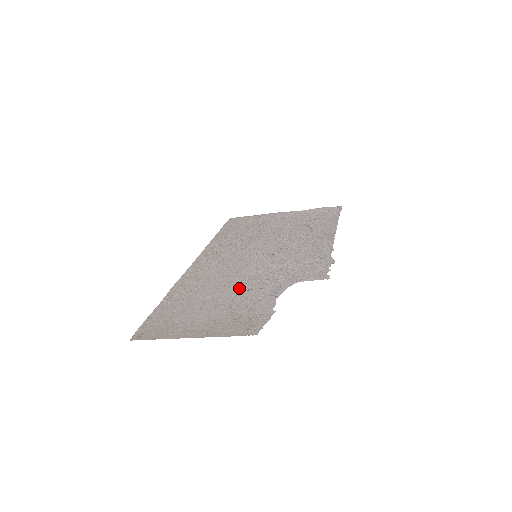
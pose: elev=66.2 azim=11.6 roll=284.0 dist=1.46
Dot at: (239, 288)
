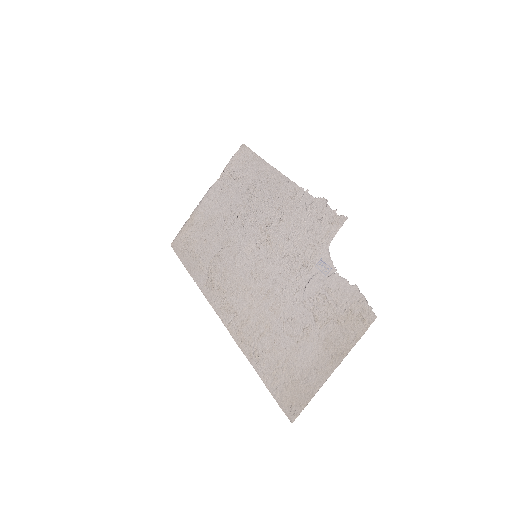
Dot at: (294, 296)
